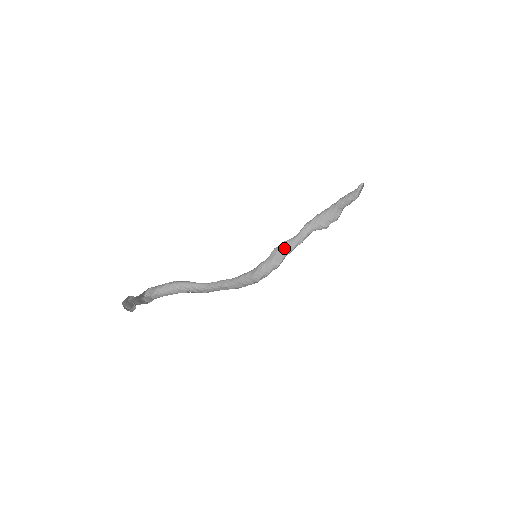
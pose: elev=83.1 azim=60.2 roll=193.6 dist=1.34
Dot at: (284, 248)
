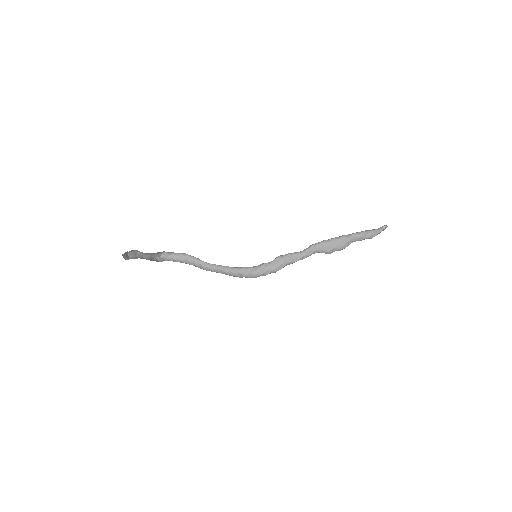
Dot at: (289, 258)
